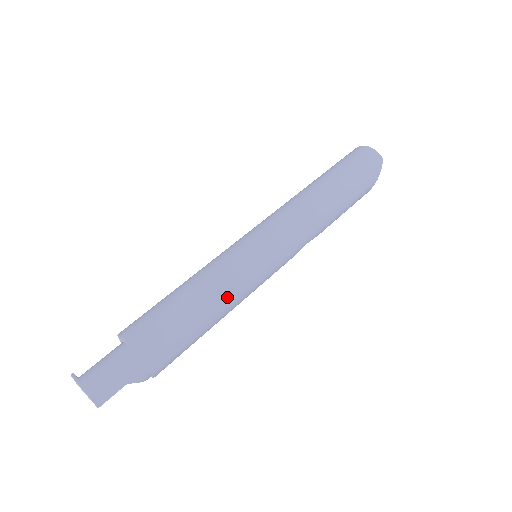
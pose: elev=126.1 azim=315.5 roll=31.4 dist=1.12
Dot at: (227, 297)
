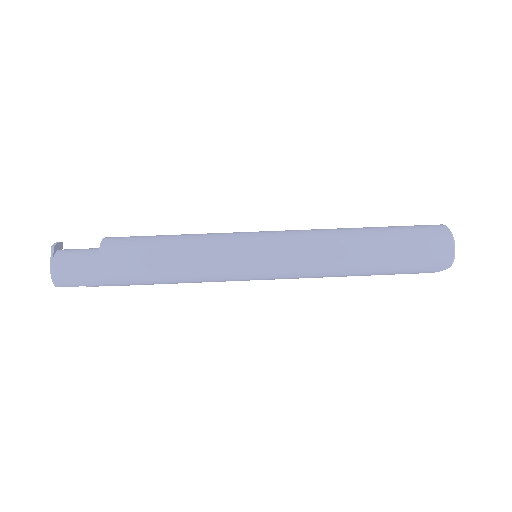
Dot at: (198, 281)
